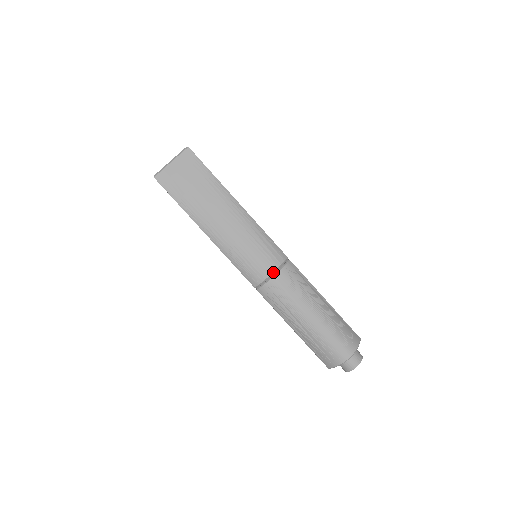
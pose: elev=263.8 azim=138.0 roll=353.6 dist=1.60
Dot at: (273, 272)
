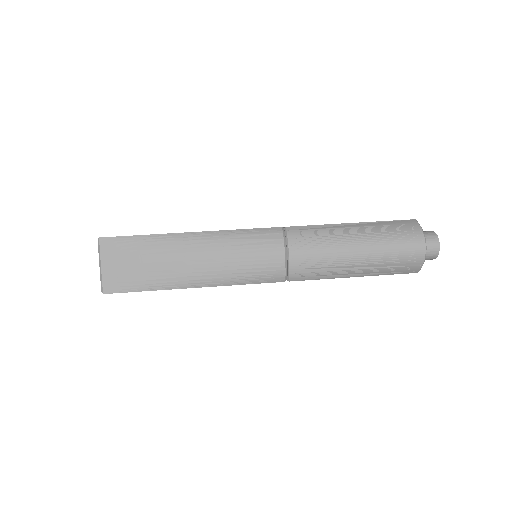
Dot at: (284, 253)
